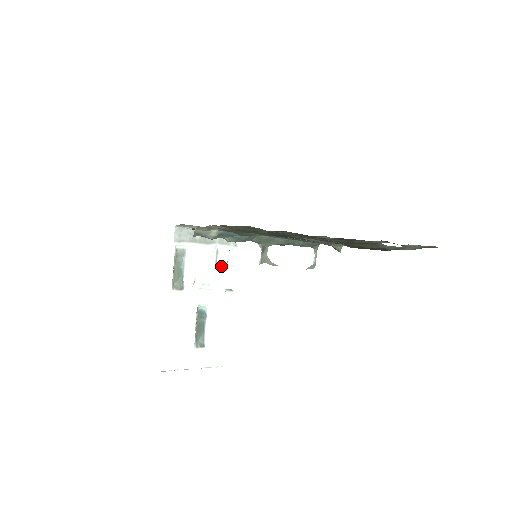
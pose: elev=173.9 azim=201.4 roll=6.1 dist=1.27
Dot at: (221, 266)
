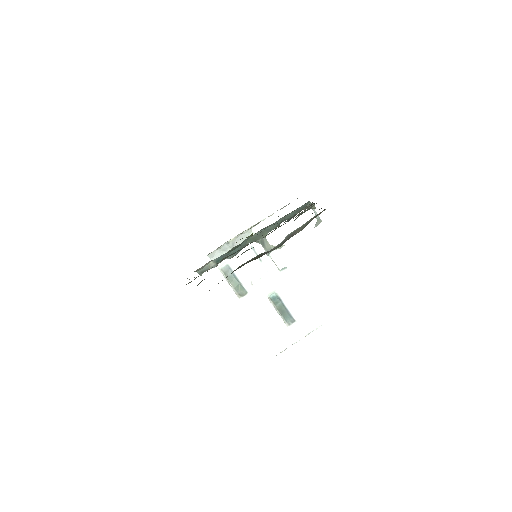
Dot at: (264, 256)
